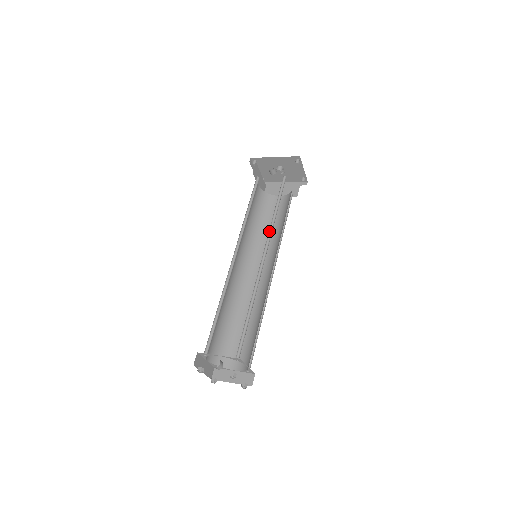
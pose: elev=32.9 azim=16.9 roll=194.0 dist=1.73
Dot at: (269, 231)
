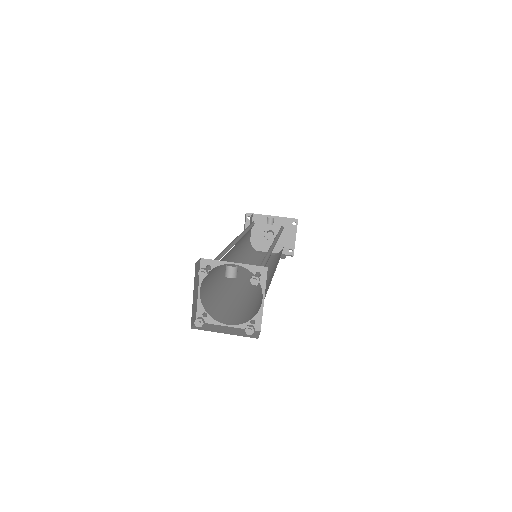
Dot at: (276, 237)
